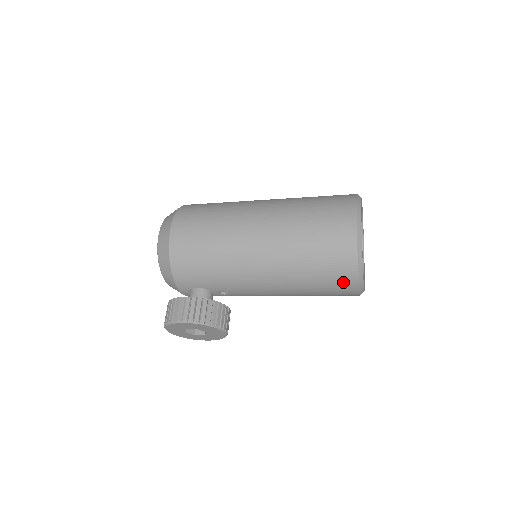
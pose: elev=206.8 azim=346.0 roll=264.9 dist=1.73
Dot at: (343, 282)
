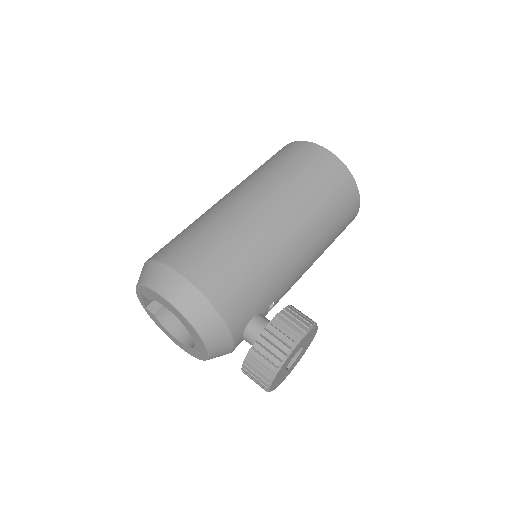
Dot at: (352, 207)
